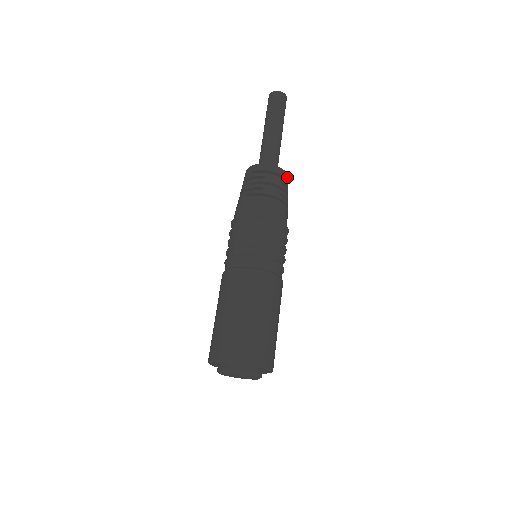
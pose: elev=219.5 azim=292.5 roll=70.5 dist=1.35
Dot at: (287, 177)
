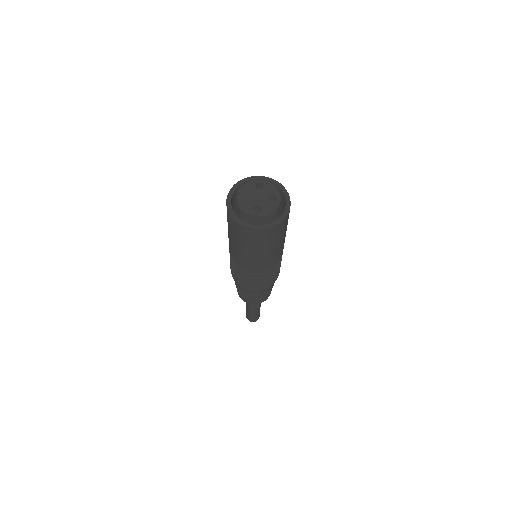
Dot at: occluded
